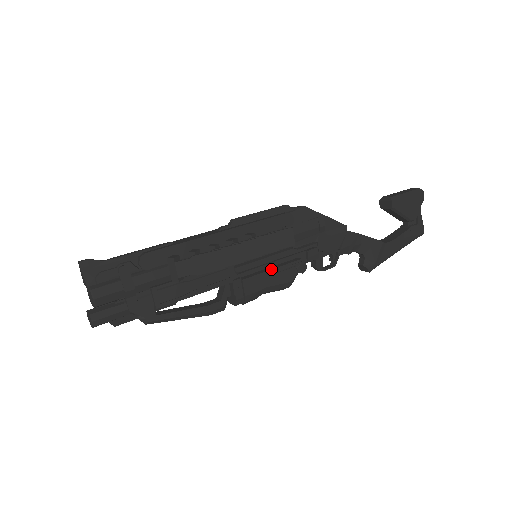
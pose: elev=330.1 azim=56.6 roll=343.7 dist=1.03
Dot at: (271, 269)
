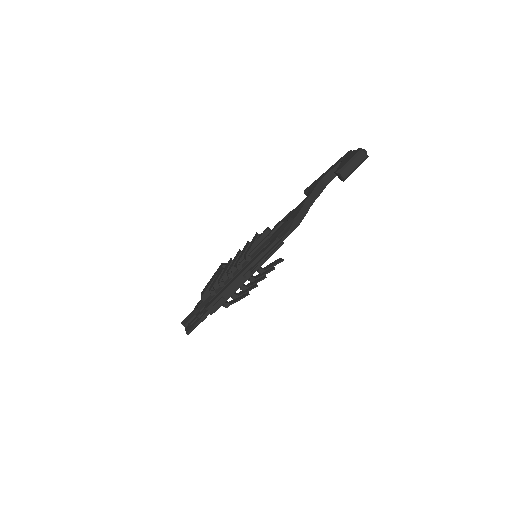
Dot at: occluded
